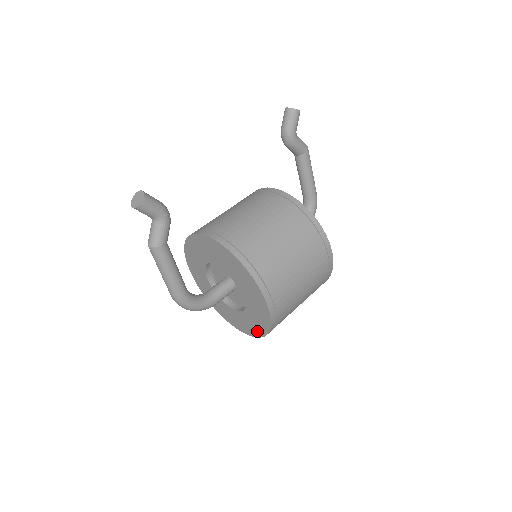
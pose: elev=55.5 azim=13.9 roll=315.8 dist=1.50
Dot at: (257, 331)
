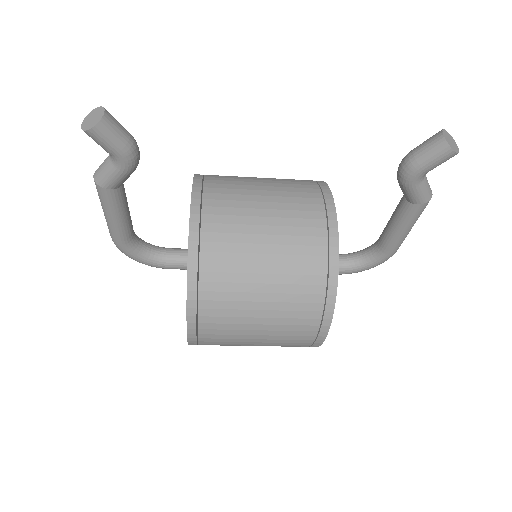
Dot at: occluded
